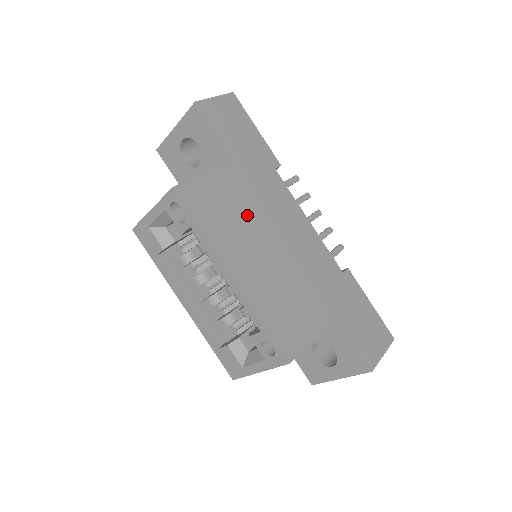
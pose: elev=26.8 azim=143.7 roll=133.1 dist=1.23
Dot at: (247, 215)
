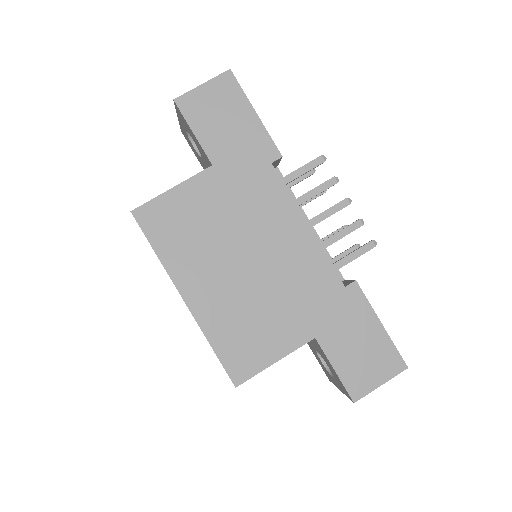
Dot at: (217, 230)
